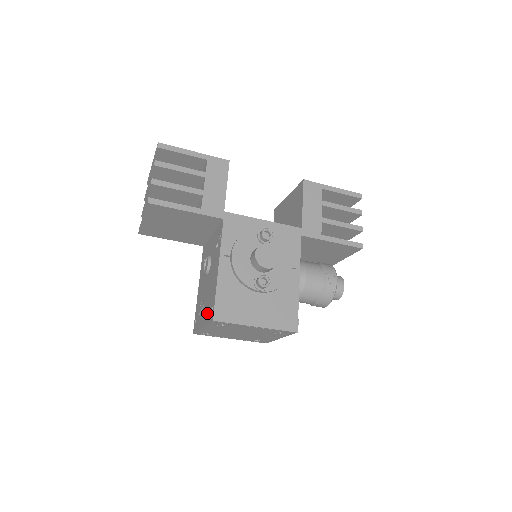
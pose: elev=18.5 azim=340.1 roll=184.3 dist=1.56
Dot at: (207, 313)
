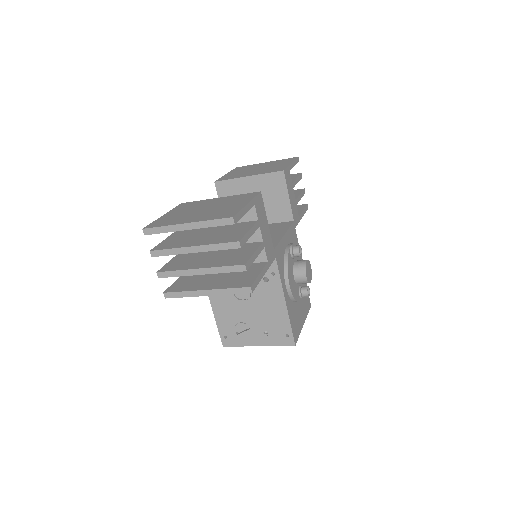
Dot at: (271, 337)
